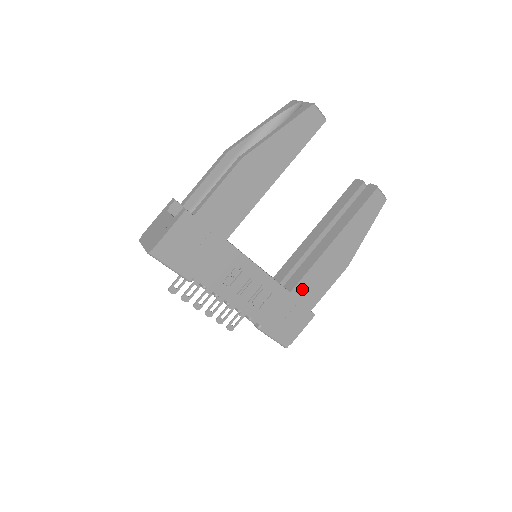
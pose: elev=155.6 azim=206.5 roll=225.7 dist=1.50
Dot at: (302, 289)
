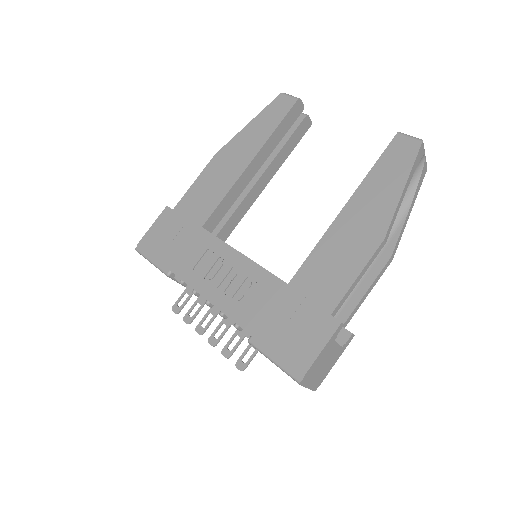
Dot at: (307, 279)
